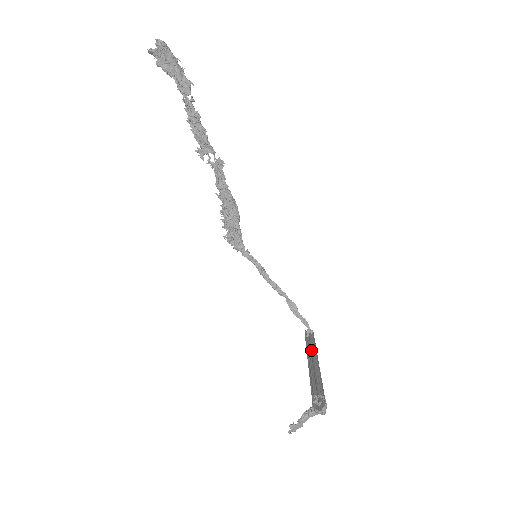
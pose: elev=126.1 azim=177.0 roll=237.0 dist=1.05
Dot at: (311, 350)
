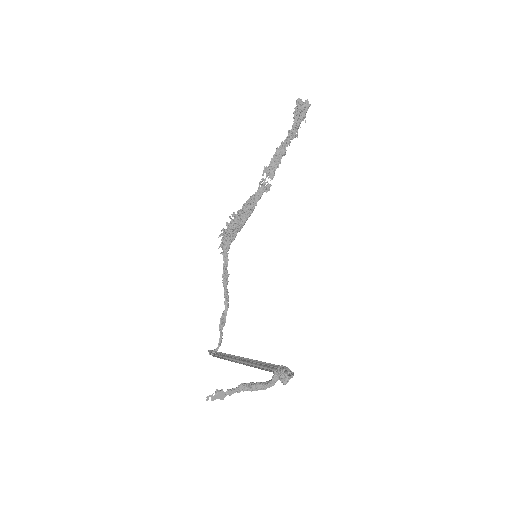
Dot at: (233, 357)
